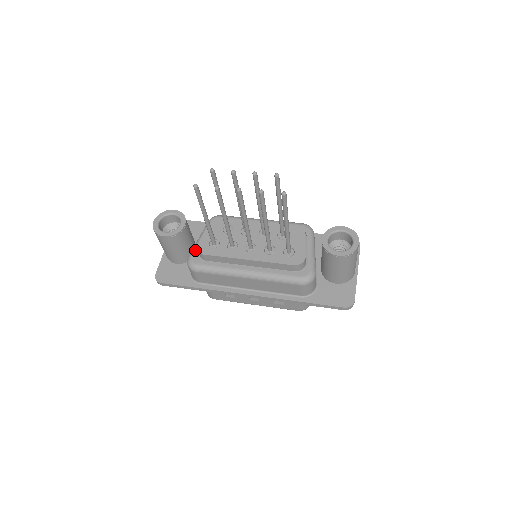
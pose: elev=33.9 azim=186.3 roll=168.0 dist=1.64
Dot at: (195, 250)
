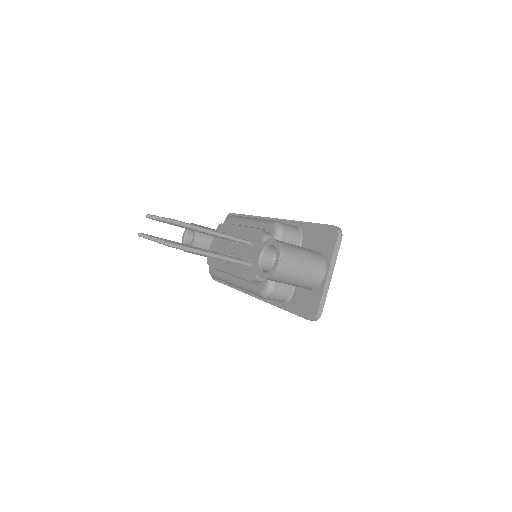
Dot at: occluded
